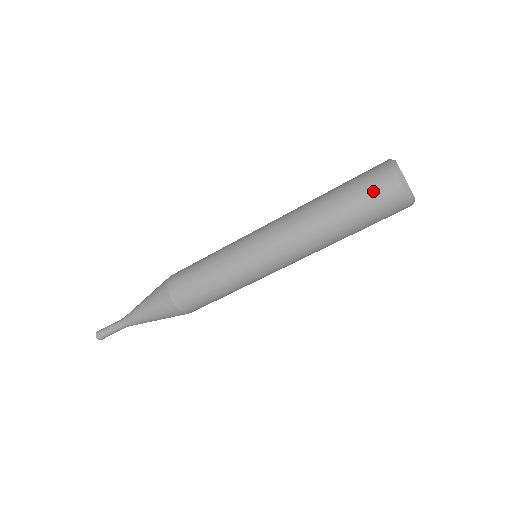
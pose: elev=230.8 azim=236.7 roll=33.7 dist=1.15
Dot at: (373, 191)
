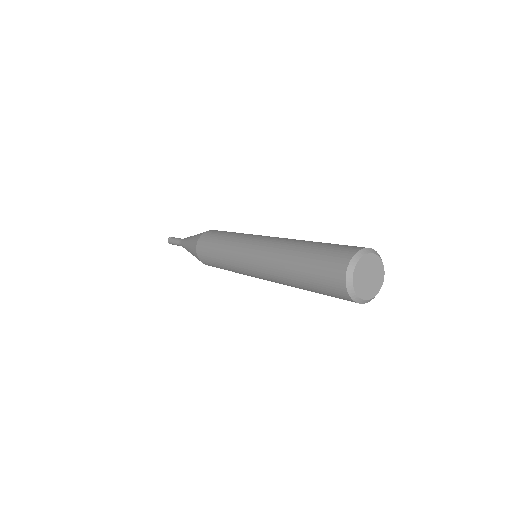
Dot at: (327, 288)
